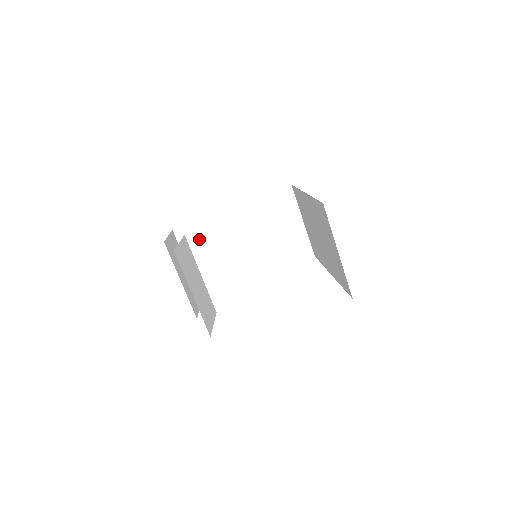
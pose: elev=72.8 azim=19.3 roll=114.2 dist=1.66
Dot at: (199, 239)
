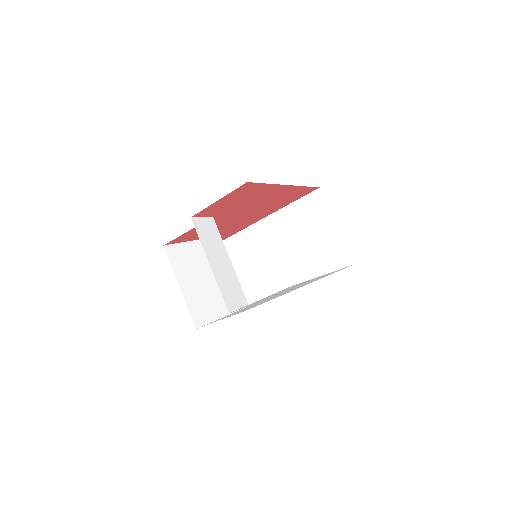
Dot at: (242, 250)
